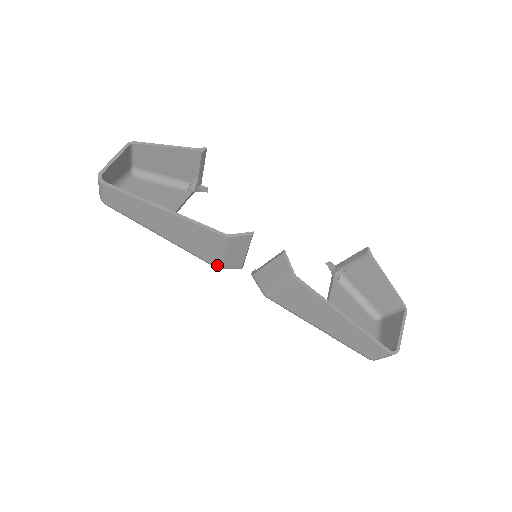
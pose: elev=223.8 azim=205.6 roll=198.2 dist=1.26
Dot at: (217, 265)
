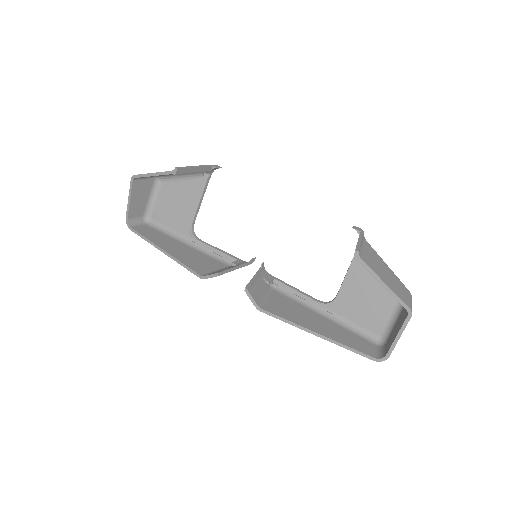
Dot at: occluded
